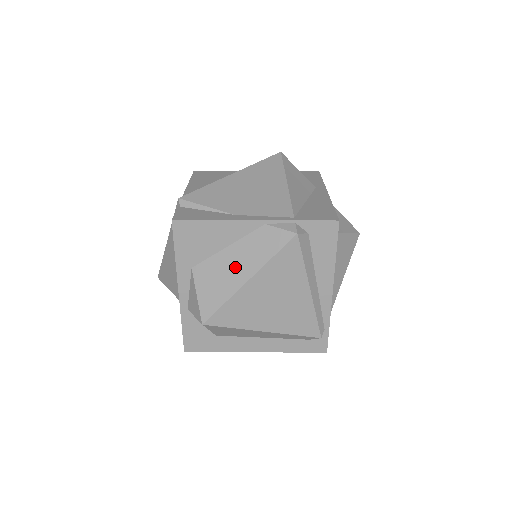
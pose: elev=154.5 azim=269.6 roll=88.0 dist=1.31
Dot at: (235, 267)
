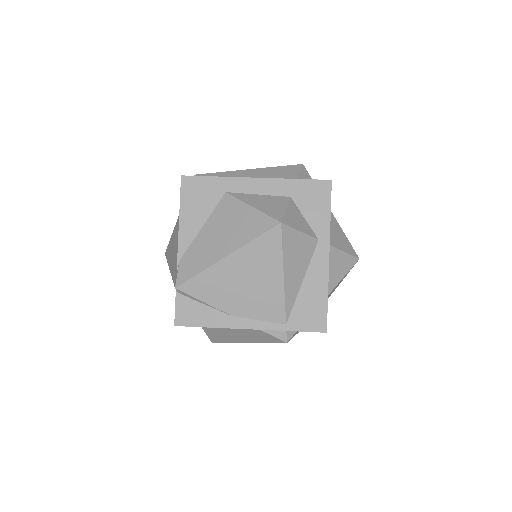
Dot at: (234, 335)
